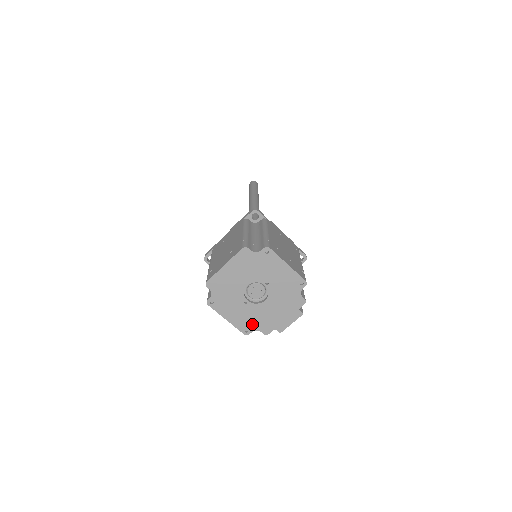
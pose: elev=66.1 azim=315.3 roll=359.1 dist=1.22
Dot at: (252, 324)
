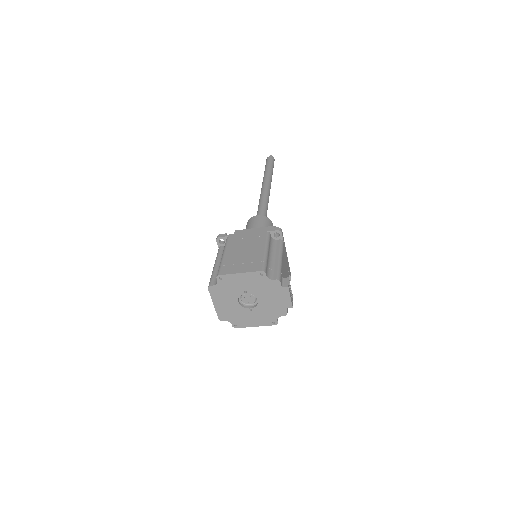
Dot at: (271, 317)
